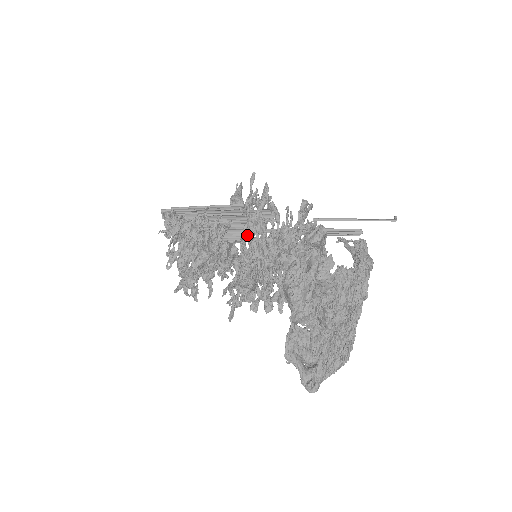
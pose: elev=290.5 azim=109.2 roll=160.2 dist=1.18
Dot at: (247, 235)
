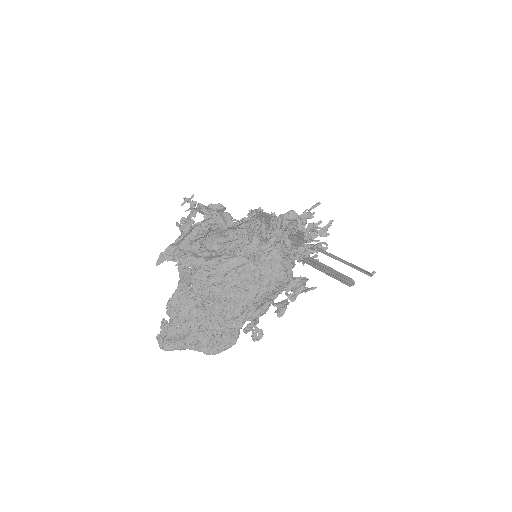
Dot at: (264, 238)
